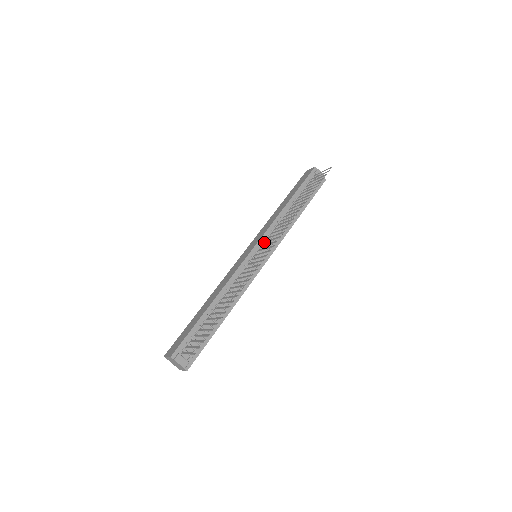
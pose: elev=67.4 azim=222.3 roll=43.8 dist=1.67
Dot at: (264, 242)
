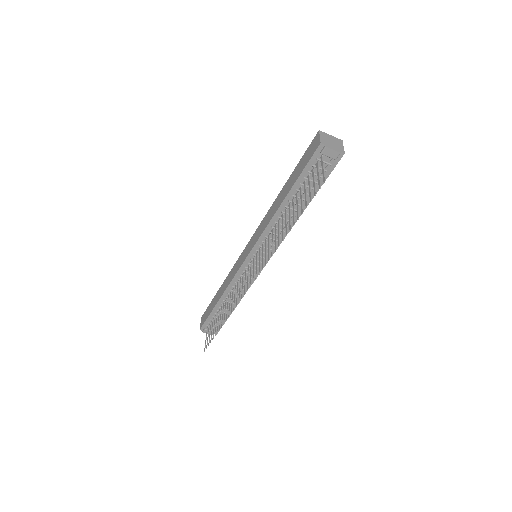
Dot at: (259, 249)
